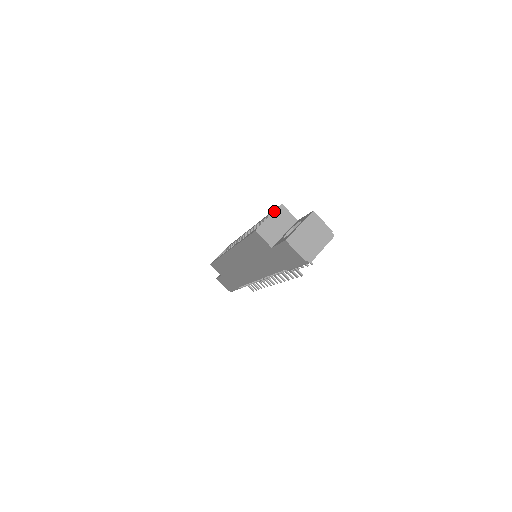
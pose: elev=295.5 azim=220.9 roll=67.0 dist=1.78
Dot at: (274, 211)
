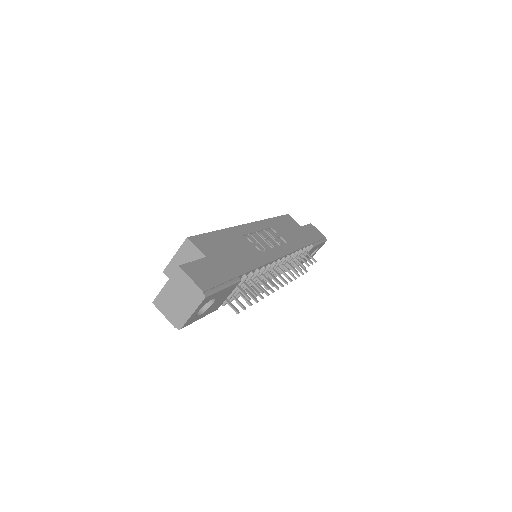
Dot at: occluded
